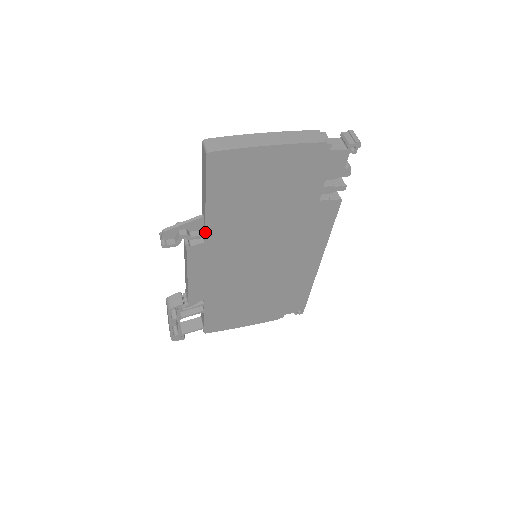
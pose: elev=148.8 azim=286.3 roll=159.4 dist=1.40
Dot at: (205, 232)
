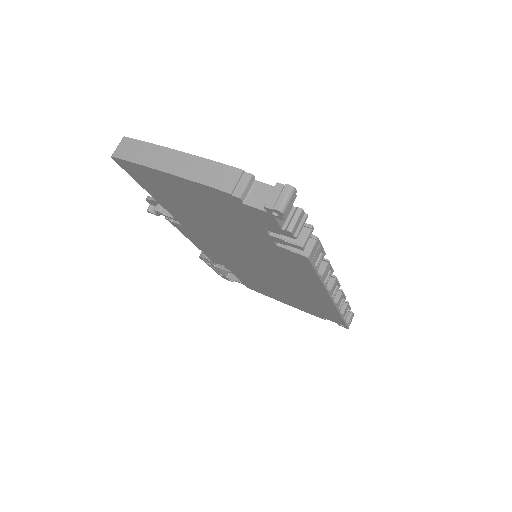
Dot at: (174, 217)
